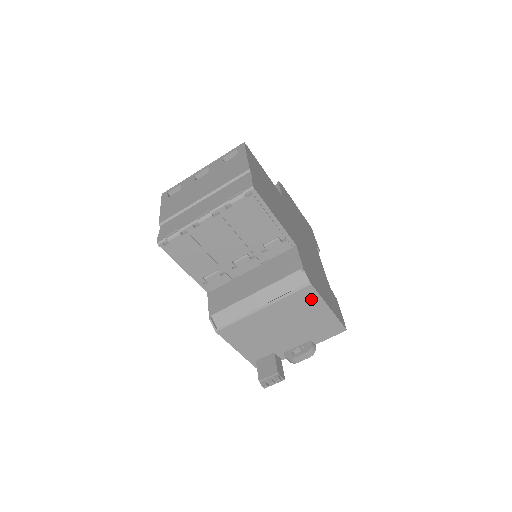
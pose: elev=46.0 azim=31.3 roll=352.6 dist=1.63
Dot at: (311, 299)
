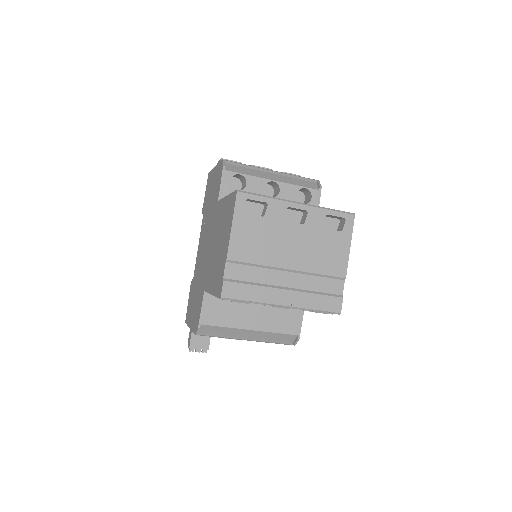
Dot at: occluded
